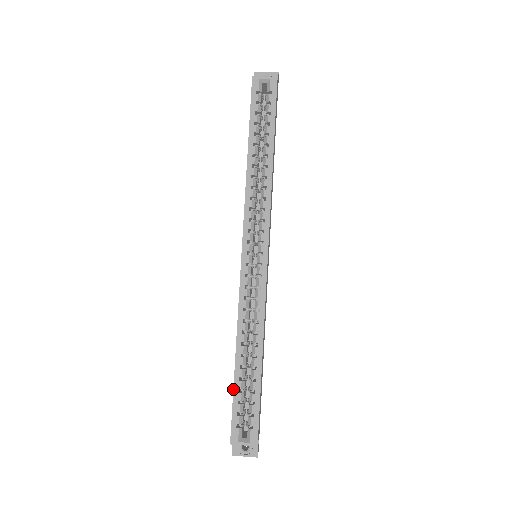
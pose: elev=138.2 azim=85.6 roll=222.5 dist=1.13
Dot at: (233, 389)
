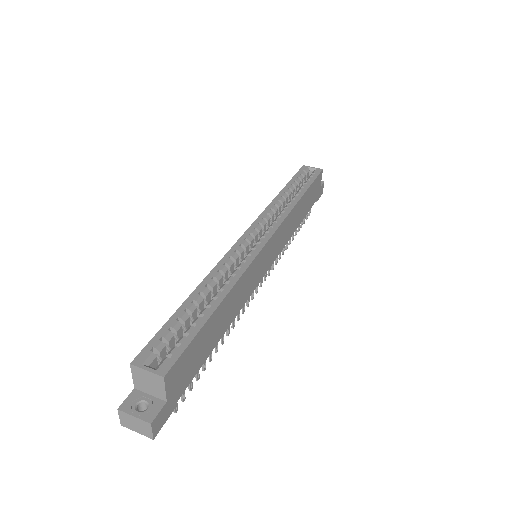
Dot at: (171, 316)
